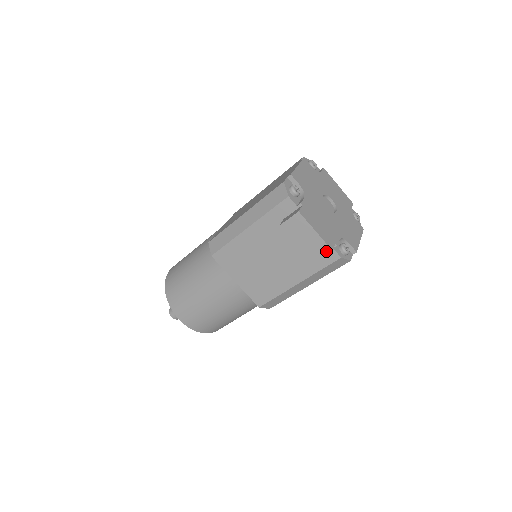
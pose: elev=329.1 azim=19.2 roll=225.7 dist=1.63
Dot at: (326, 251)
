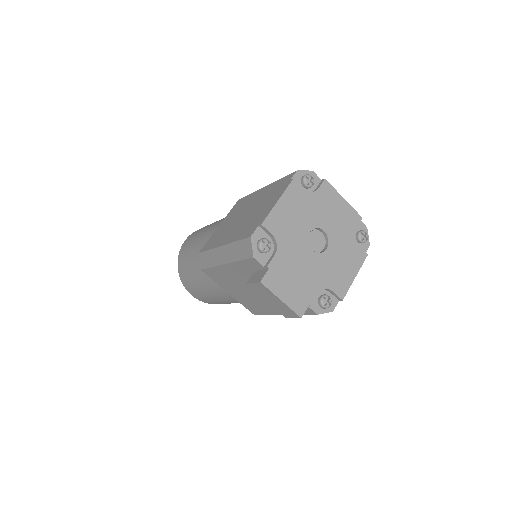
Dot at: (295, 316)
